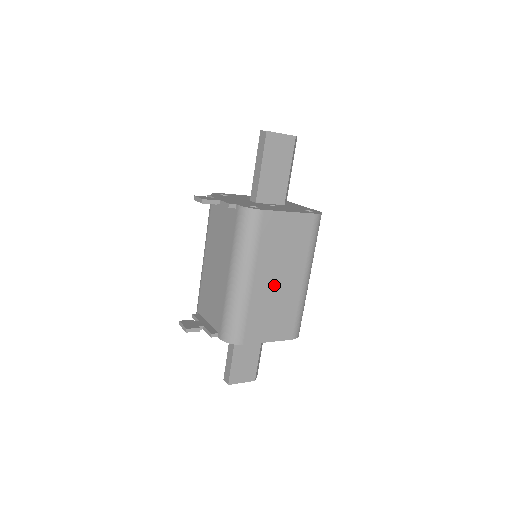
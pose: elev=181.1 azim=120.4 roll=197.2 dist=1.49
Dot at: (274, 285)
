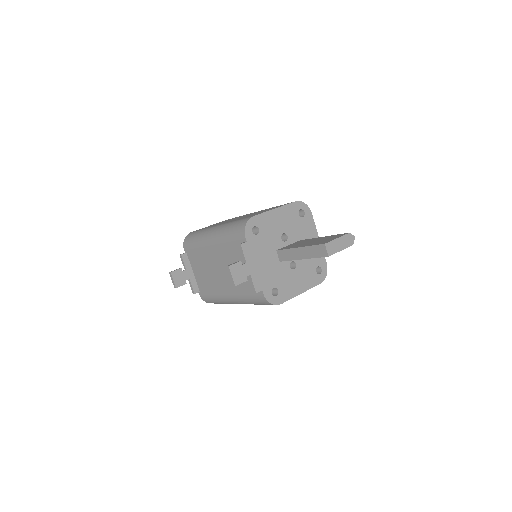
Dot at: occluded
